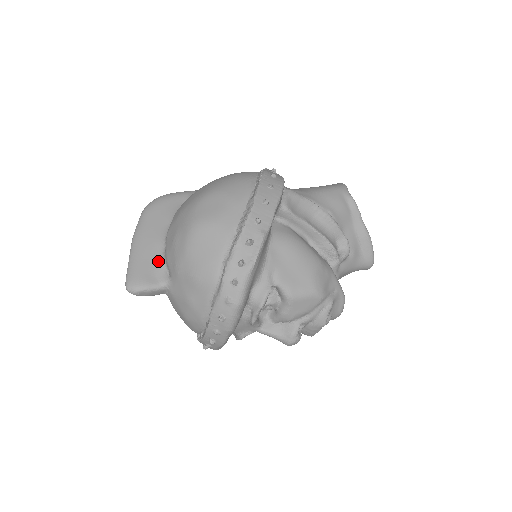
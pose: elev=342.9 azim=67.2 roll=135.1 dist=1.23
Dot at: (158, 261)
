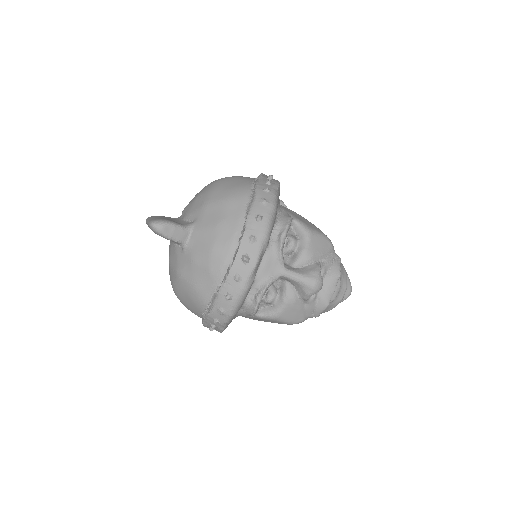
Dot at: (178, 220)
